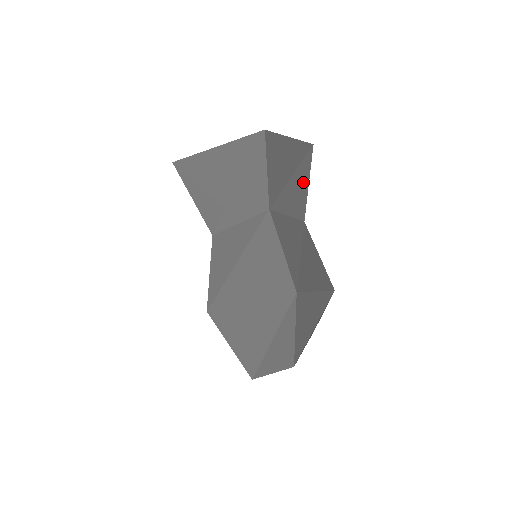
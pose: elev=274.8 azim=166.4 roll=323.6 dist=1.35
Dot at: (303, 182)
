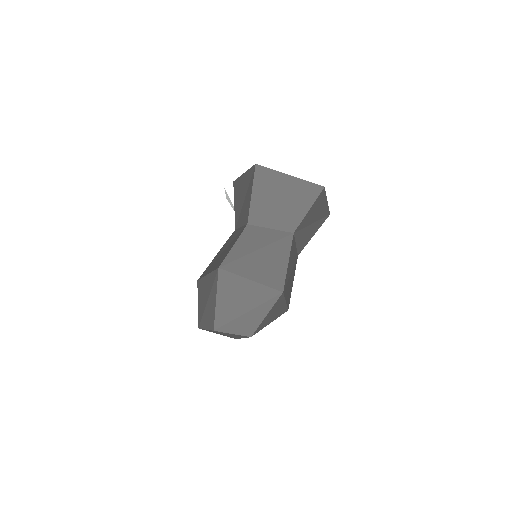
Dot at: (313, 232)
